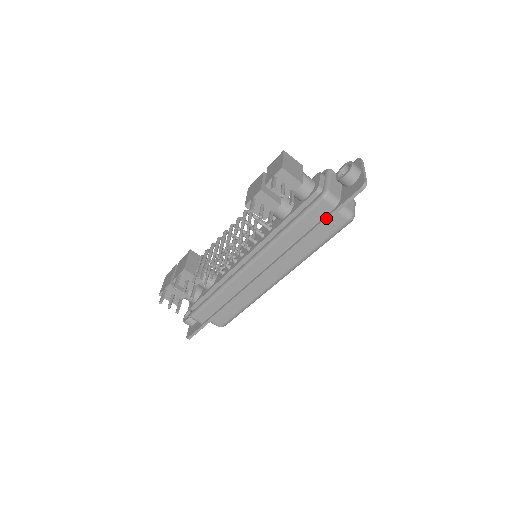
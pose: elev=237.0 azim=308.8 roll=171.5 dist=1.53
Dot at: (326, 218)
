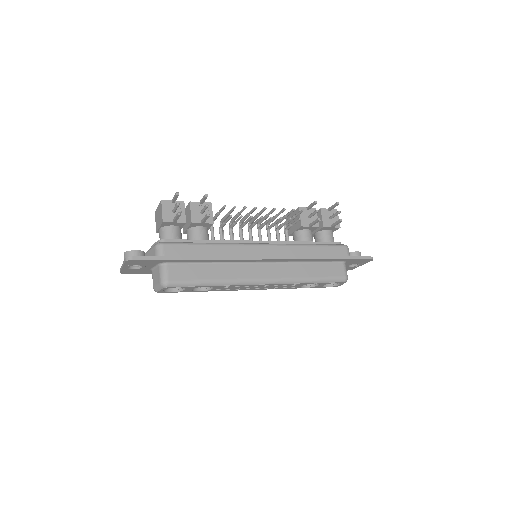
Dot at: (342, 257)
